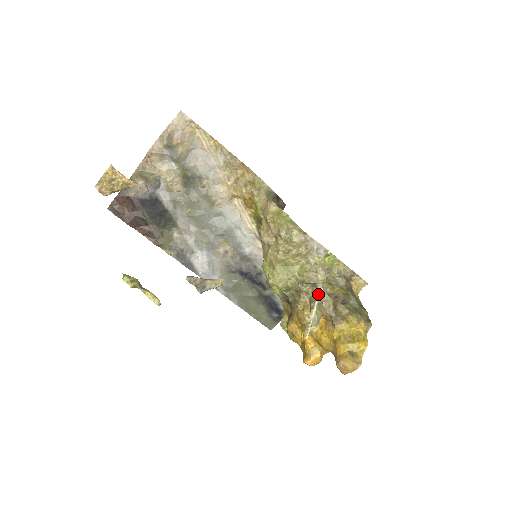
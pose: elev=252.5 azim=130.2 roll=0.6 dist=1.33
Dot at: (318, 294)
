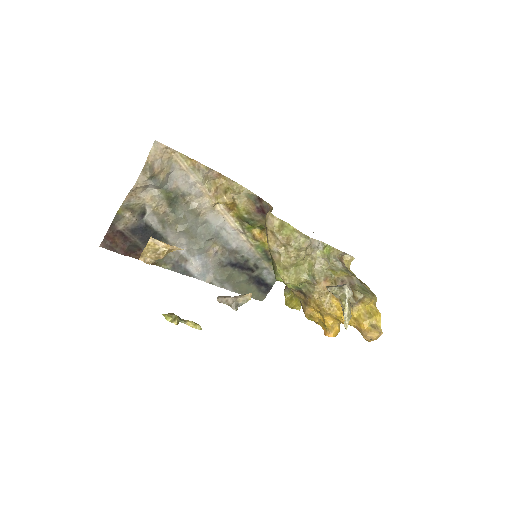
Dot at: (347, 294)
